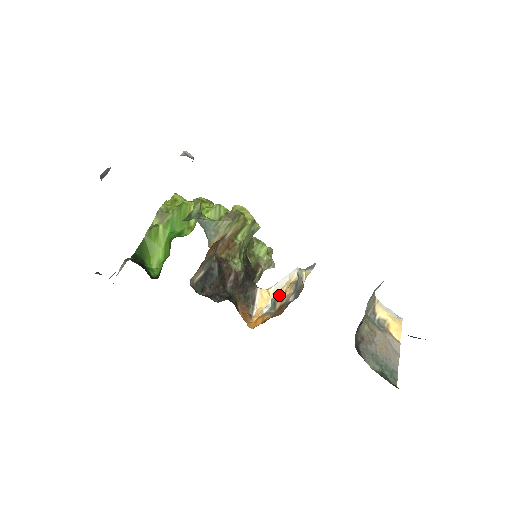
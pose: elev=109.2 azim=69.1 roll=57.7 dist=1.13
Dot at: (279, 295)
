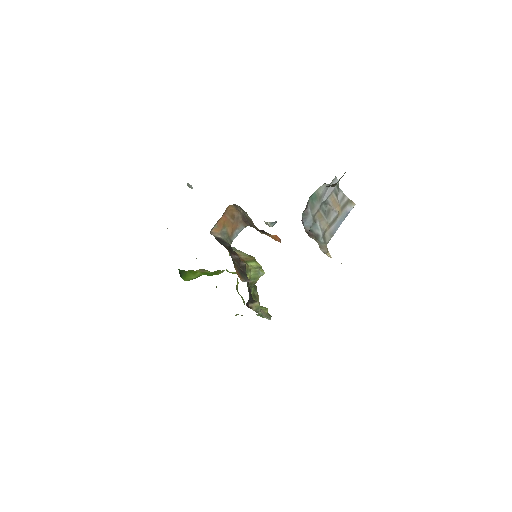
Dot at: occluded
